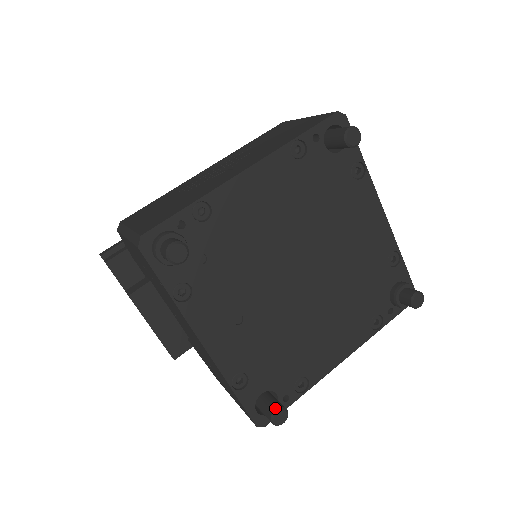
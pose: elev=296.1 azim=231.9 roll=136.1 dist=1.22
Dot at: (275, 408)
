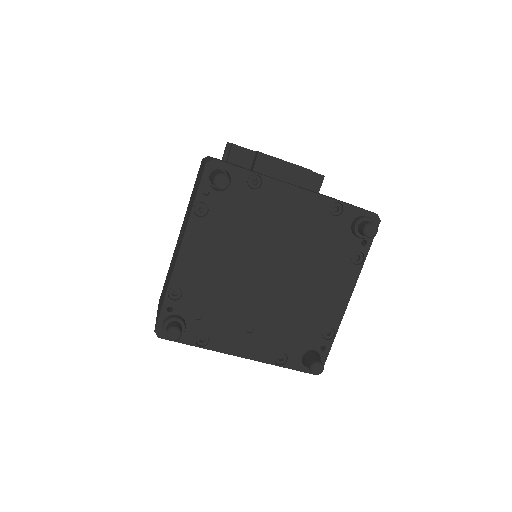
Dot at: (310, 366)
